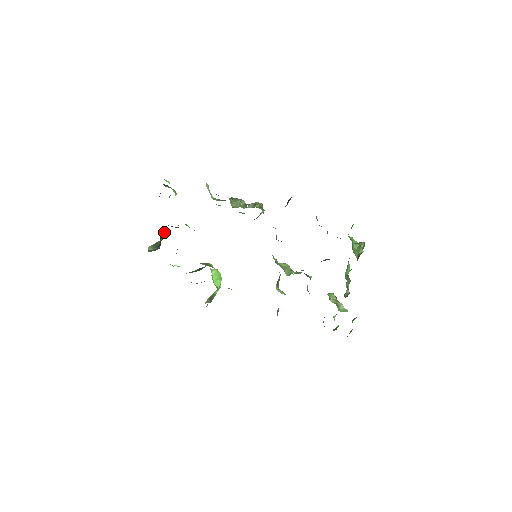
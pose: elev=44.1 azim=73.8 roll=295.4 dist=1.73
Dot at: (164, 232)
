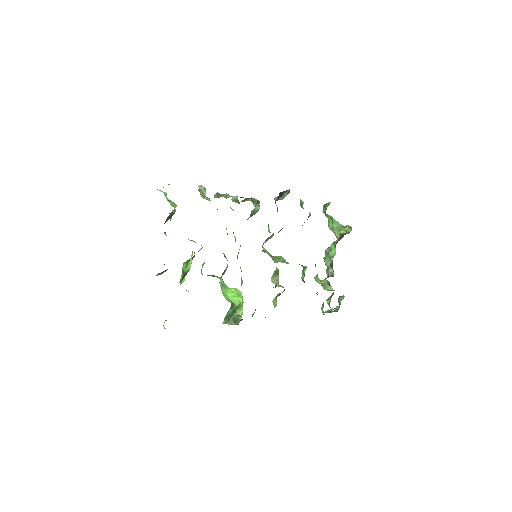
Dot at: occluded
